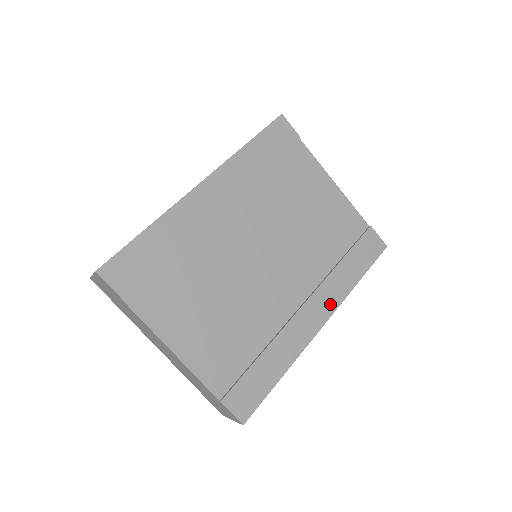
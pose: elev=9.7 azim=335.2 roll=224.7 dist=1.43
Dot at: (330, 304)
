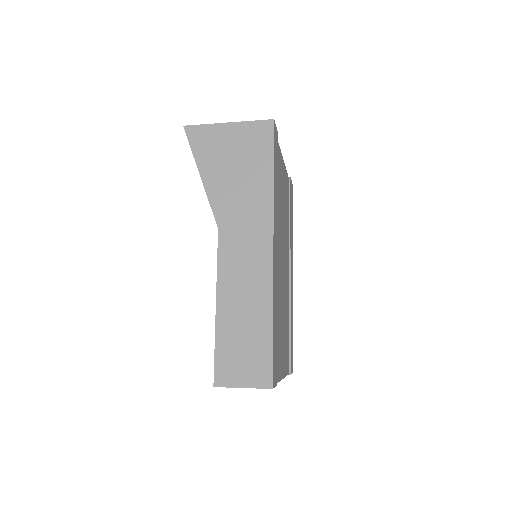
Dot at: (292, 258)
